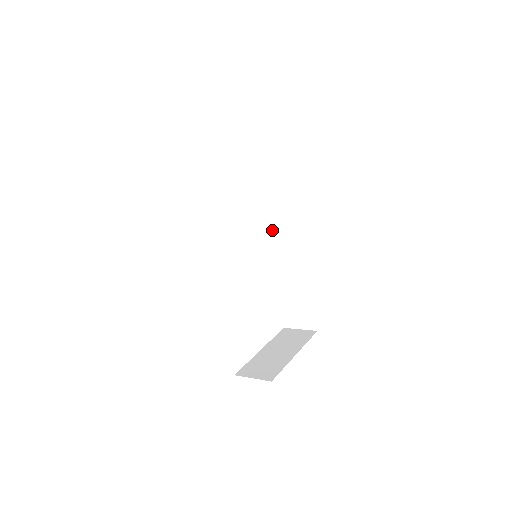
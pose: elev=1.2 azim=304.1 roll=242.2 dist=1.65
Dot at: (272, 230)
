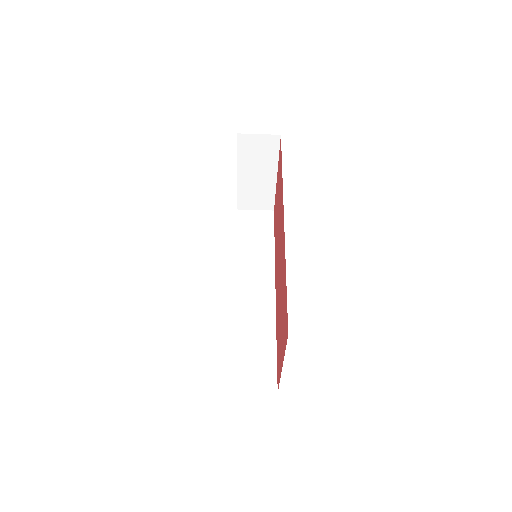
Dot at: (245, 279)
